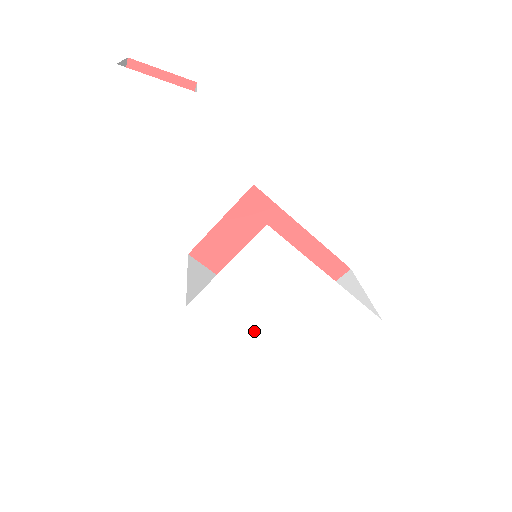
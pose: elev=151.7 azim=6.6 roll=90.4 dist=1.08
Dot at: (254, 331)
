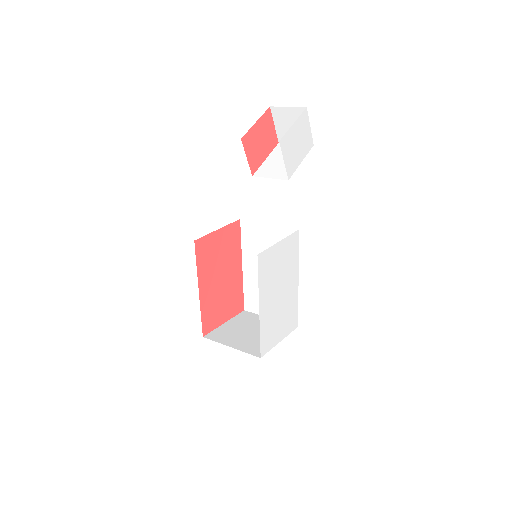
Dot at: (266, 298)
